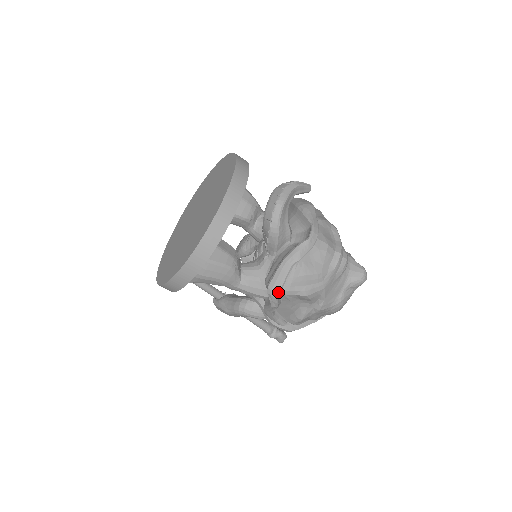
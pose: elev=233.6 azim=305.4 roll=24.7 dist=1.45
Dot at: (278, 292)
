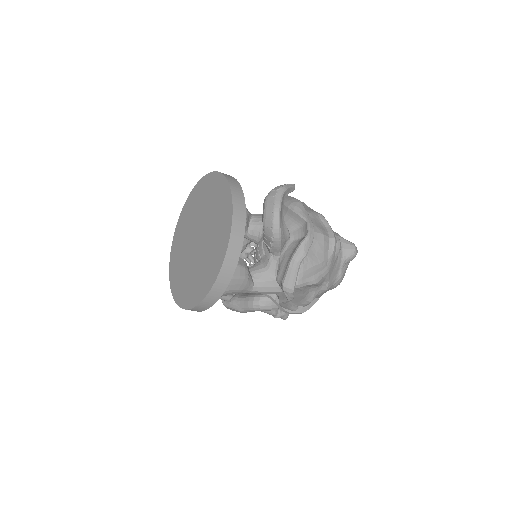
Dot at: (293, 288)
